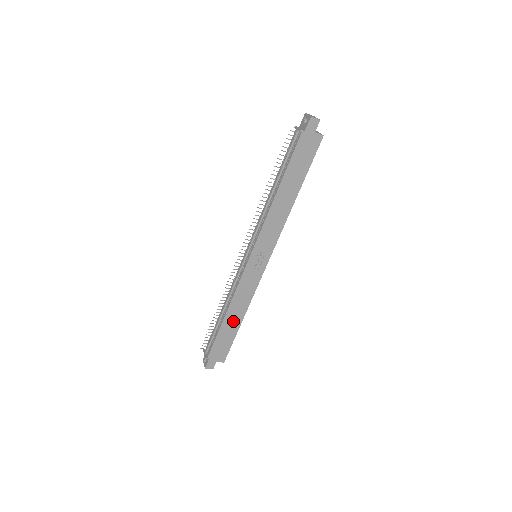
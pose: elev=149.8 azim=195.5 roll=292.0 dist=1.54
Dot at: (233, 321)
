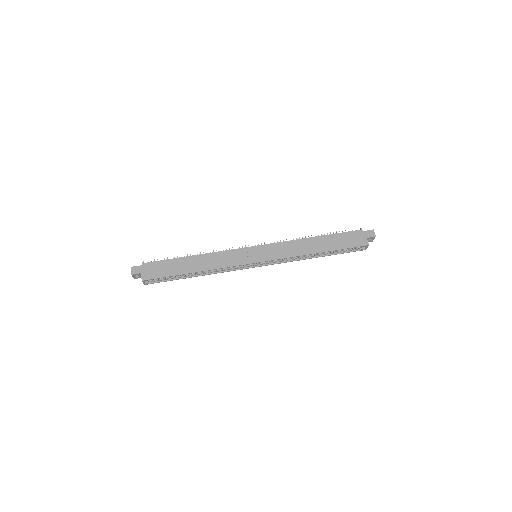
Dot at: (191, 265)
